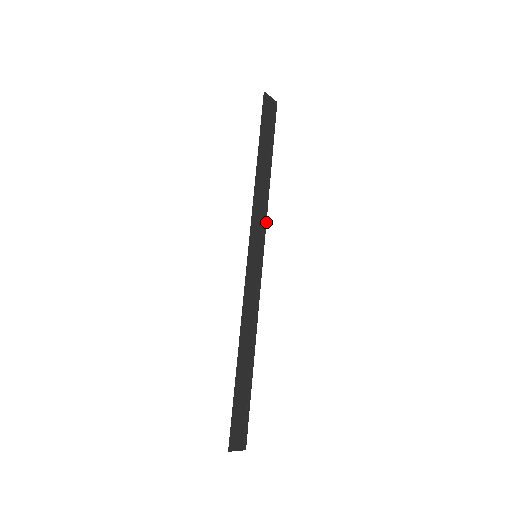
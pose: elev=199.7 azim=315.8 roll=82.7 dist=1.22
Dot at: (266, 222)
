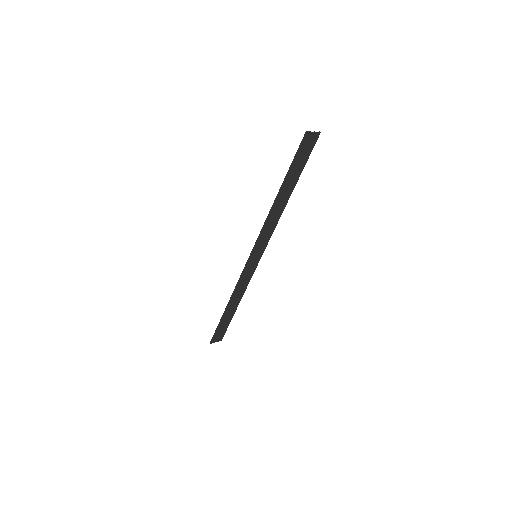
Dot at: occluded
